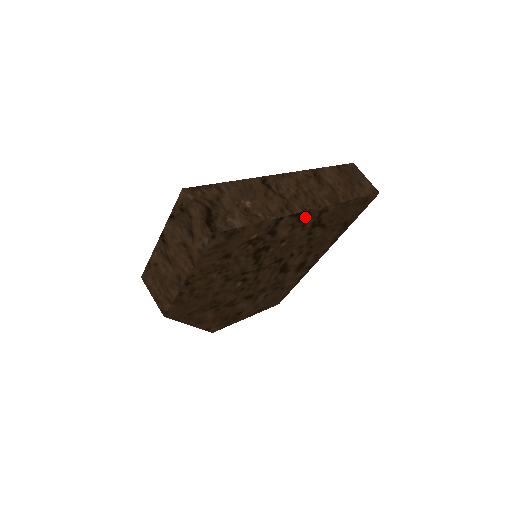
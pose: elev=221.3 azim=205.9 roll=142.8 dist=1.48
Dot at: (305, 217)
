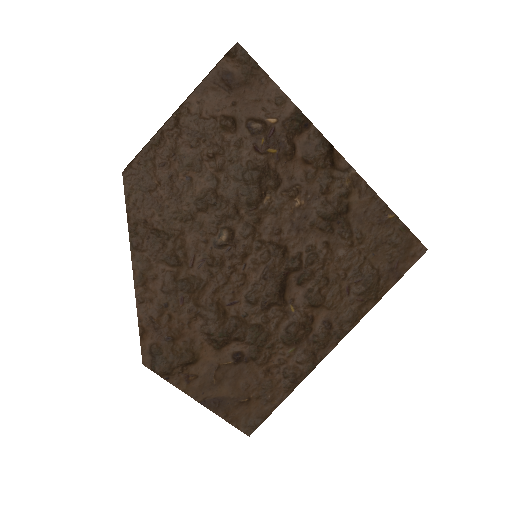
Dot at: (333, 167)
